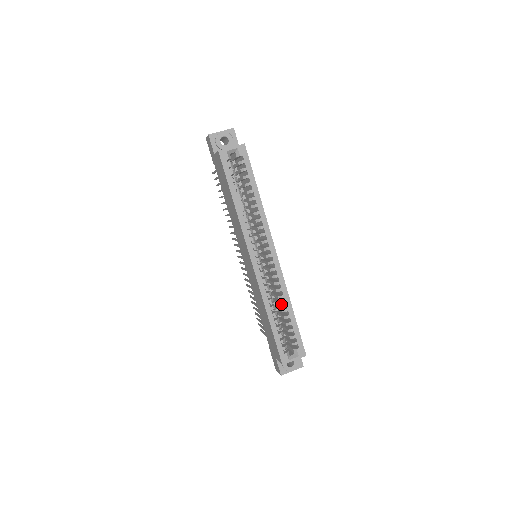
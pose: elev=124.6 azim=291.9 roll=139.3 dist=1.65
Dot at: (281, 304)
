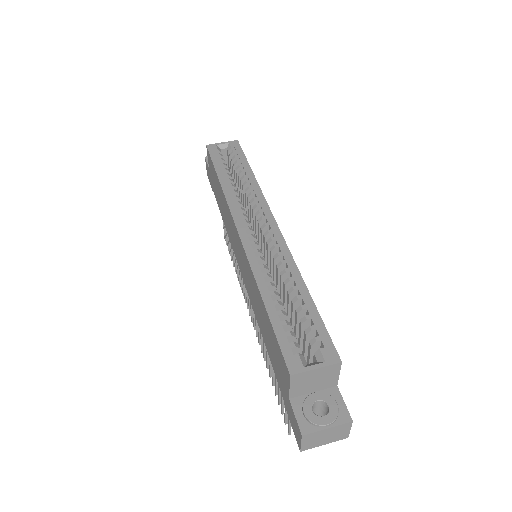
Dot at: (286, 282)
